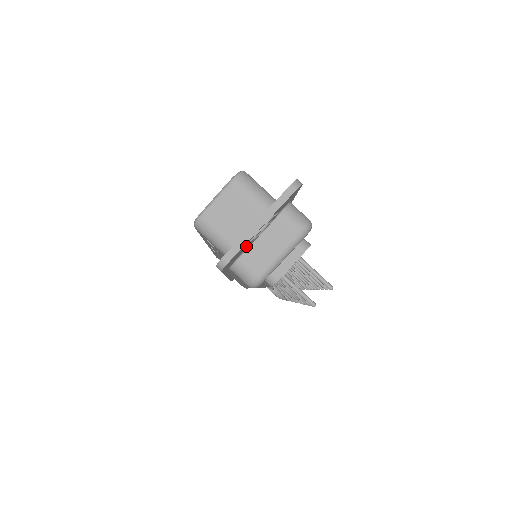
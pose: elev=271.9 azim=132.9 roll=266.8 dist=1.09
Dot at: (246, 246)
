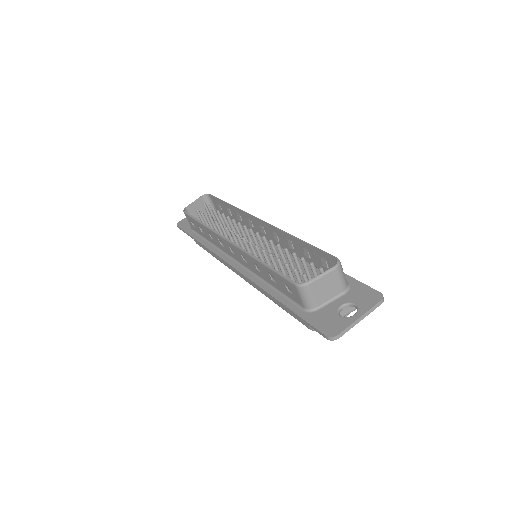
Dot at: (339, 322)
